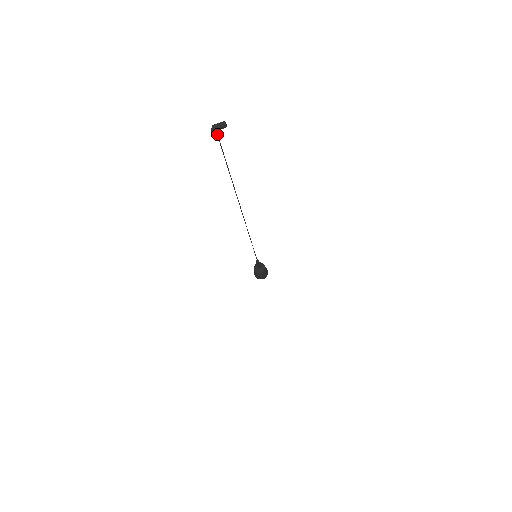
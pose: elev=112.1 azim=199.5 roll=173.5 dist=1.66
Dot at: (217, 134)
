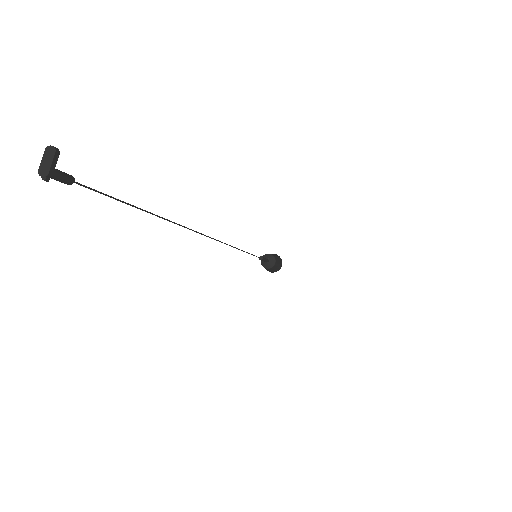
Dot at: (60, 177)
